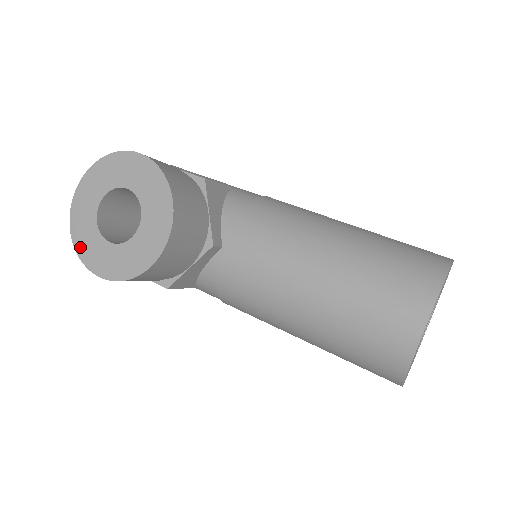
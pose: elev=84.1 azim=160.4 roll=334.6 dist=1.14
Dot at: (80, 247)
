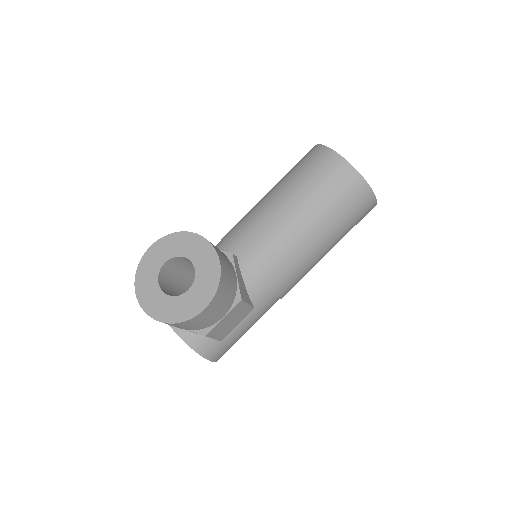
Dot at: (177, 318)
